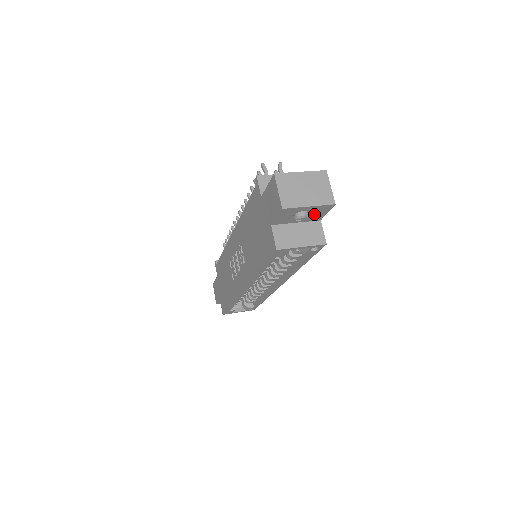
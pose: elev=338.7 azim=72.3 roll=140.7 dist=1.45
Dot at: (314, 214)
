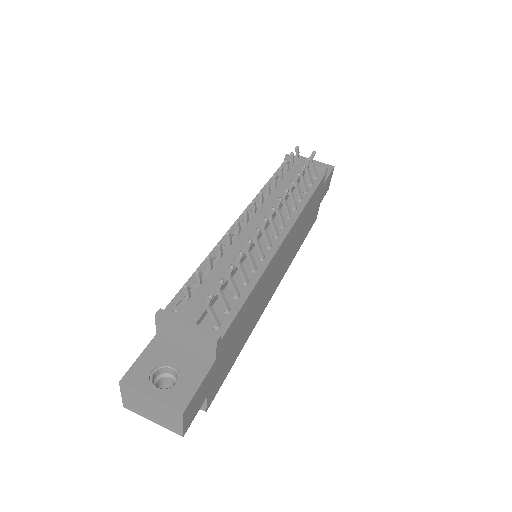
Dot at: occluded
